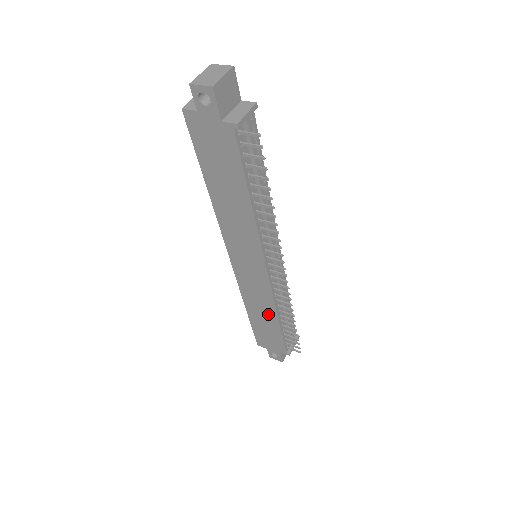
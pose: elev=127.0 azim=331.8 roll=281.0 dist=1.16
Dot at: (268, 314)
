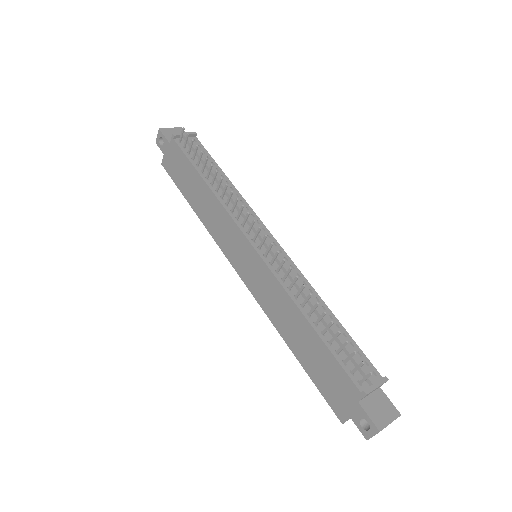
Dot at: (297, 322)
